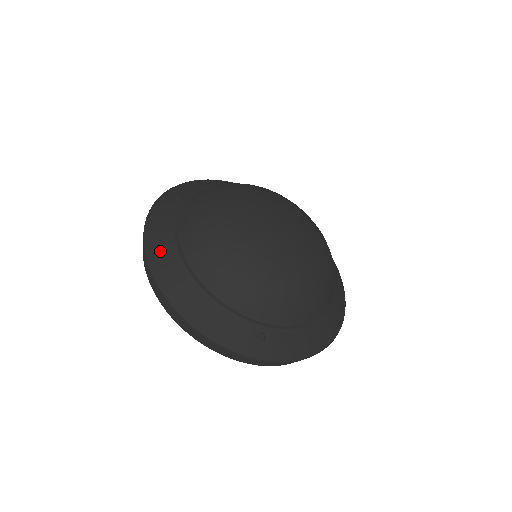
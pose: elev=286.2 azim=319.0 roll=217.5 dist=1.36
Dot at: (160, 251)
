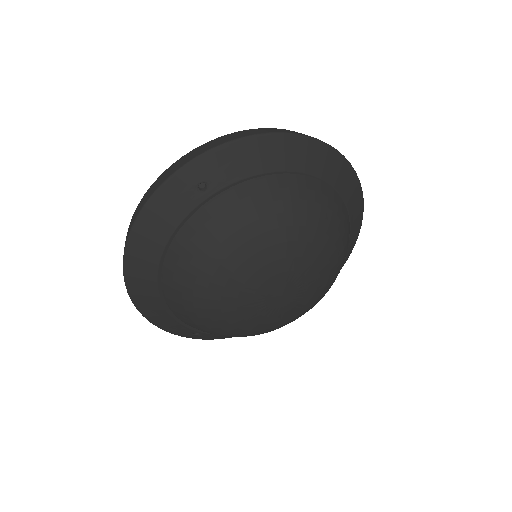
Dot at: (142, 251)
